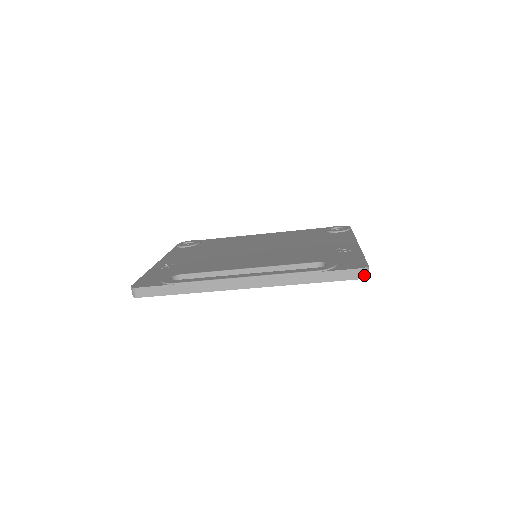
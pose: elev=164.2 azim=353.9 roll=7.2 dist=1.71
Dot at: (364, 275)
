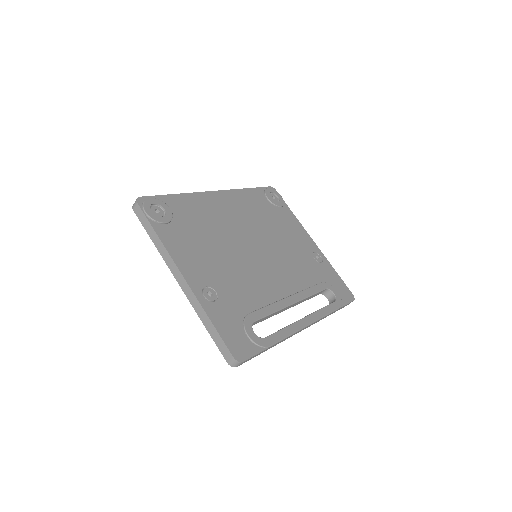
Dot at: occluded
